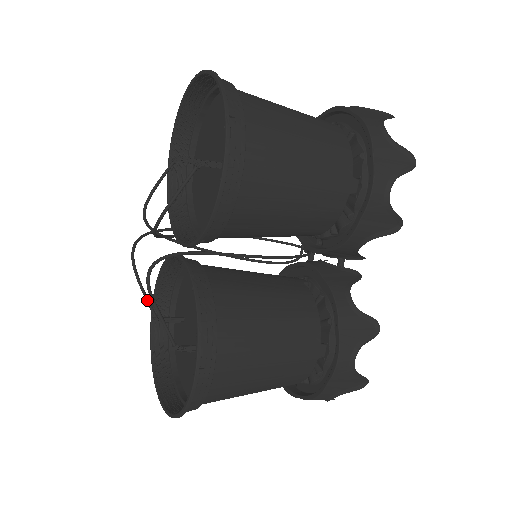
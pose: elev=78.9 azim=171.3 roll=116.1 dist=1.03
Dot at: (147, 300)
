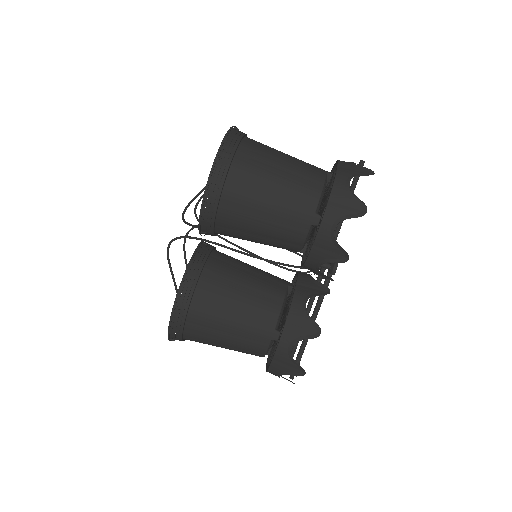
Dot at: occluded
